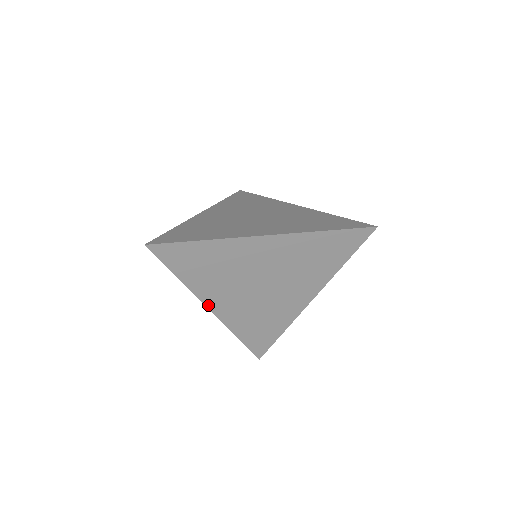
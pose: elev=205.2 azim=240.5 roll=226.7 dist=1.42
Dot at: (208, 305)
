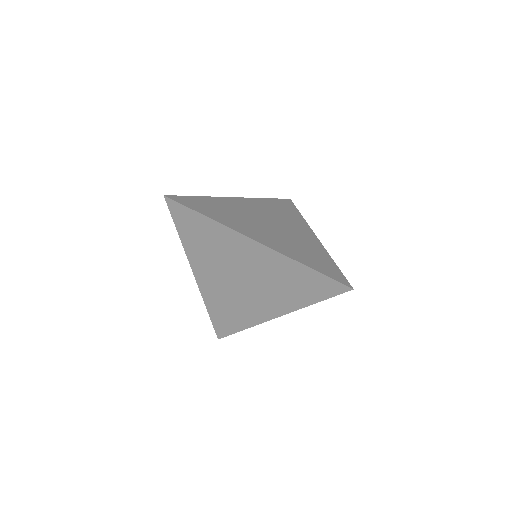
Dot at: (194, 270)
